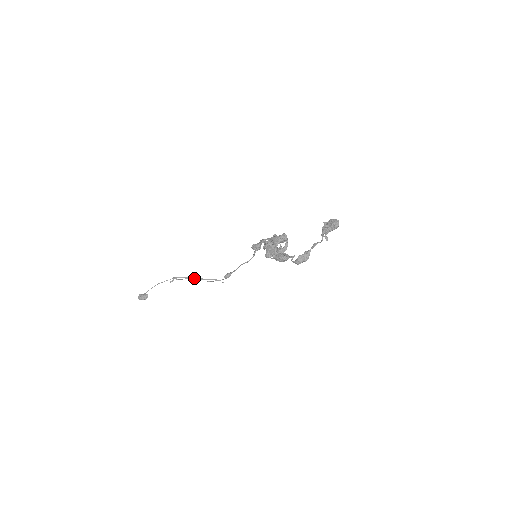
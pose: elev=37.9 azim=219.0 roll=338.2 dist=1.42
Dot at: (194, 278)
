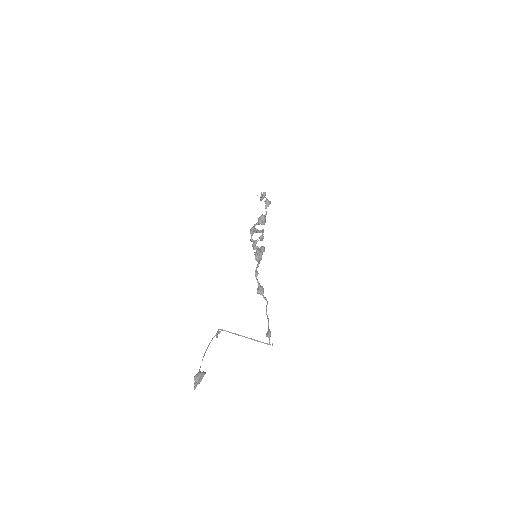
Dot at: (238, 335)
